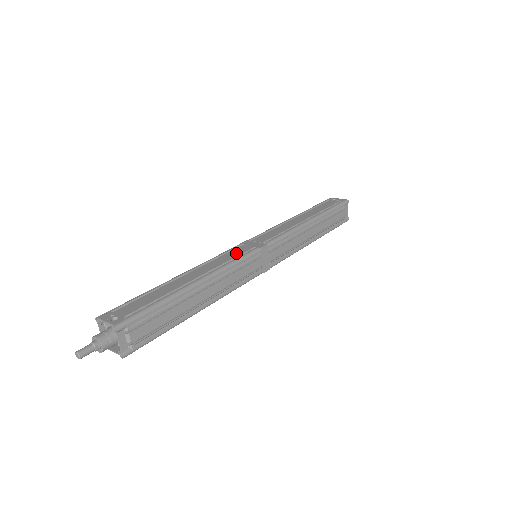
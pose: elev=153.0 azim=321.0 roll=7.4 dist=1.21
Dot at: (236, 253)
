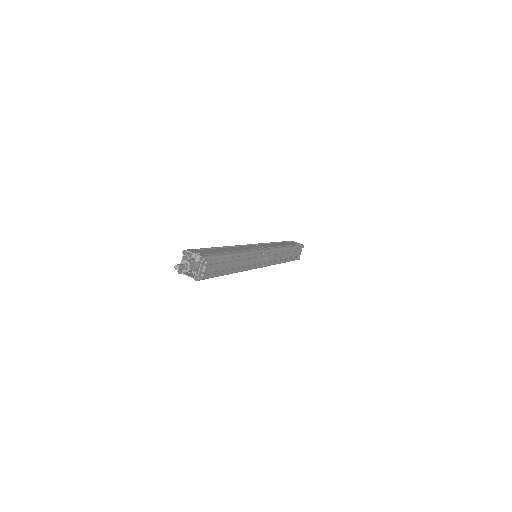
Dot at: (251, 247)
